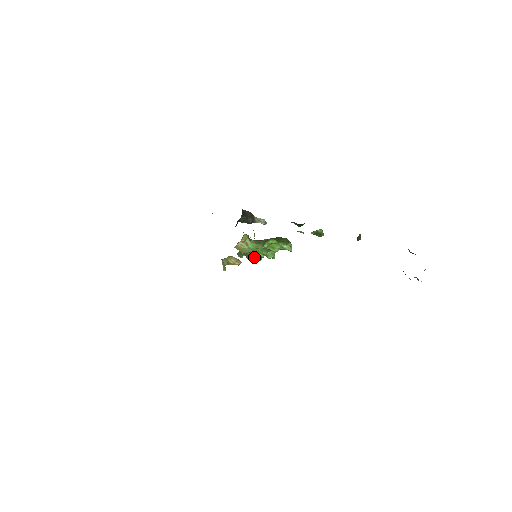
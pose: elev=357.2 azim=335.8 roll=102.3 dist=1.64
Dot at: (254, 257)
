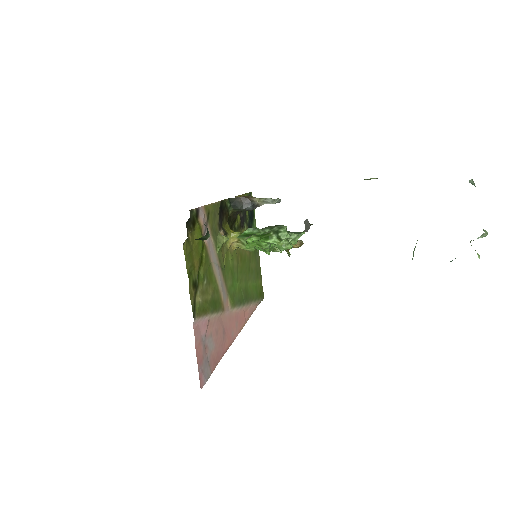
Dot at: (277, 248)
